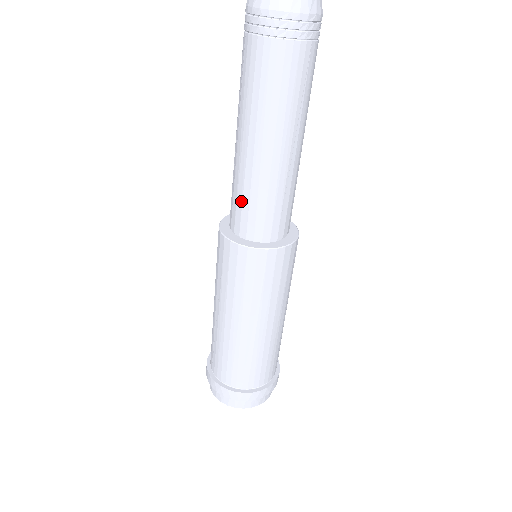
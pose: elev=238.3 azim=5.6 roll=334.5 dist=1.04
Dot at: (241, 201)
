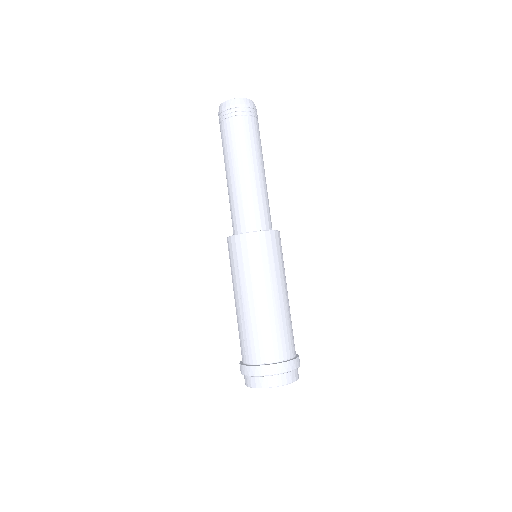
Dot at: occluded
